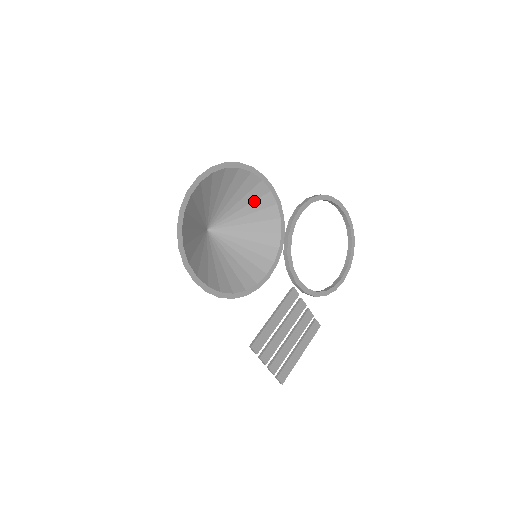
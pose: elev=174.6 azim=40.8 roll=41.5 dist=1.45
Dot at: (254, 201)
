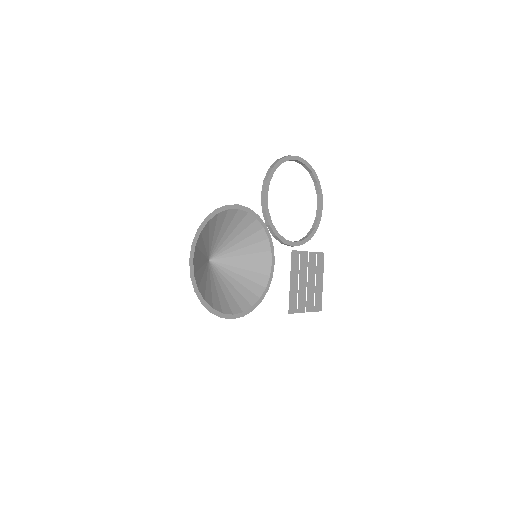
Dot at: (230, 223)
